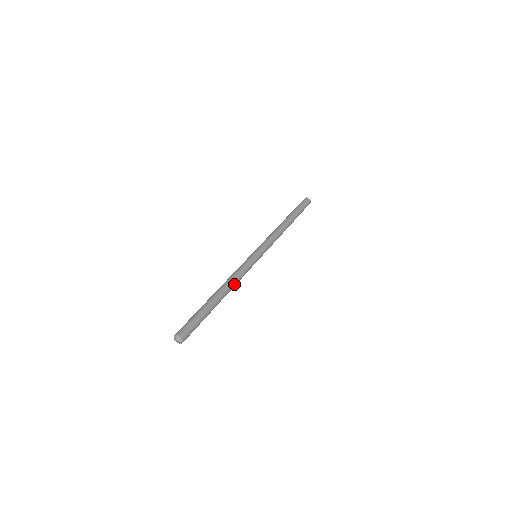
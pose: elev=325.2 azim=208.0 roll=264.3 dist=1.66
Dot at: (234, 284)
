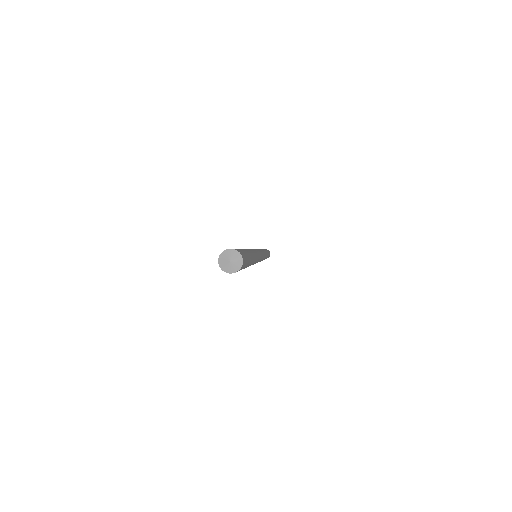
Dot at: occluded
